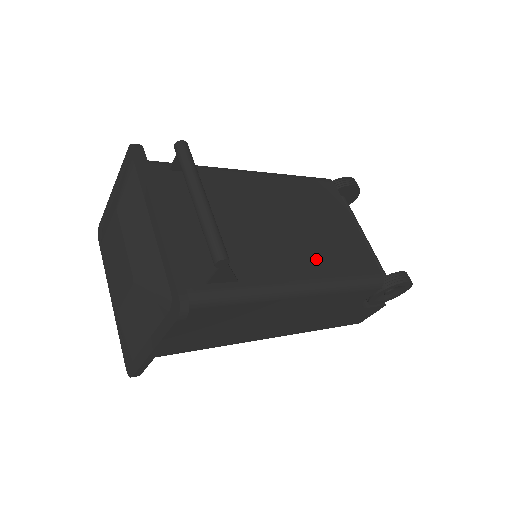
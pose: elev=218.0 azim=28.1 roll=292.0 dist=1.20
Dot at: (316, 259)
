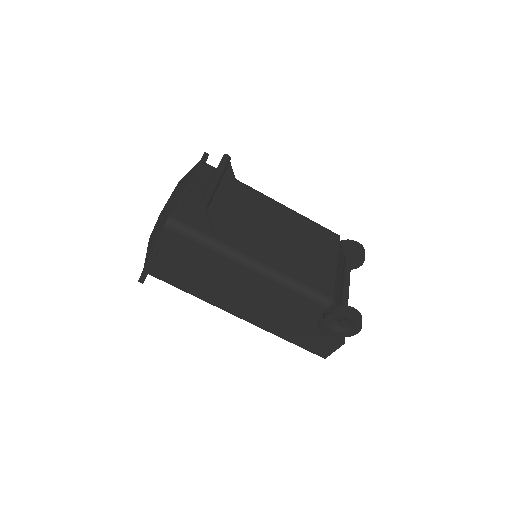
Dot at: (283, 259)
